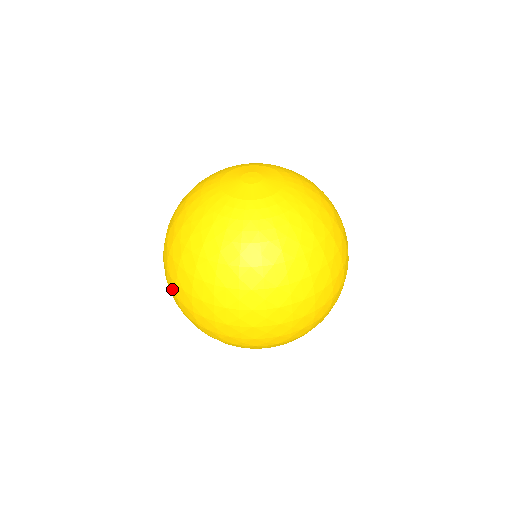
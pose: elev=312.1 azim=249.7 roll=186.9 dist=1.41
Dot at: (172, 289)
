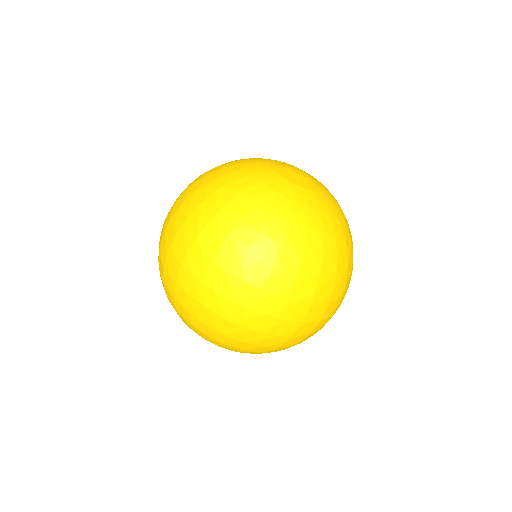
Dot at: (217, 285)
